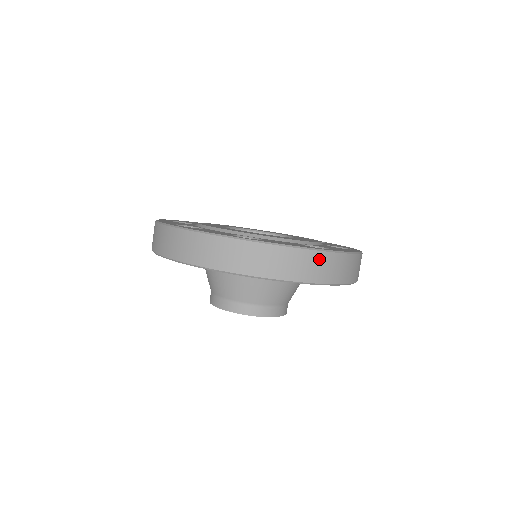
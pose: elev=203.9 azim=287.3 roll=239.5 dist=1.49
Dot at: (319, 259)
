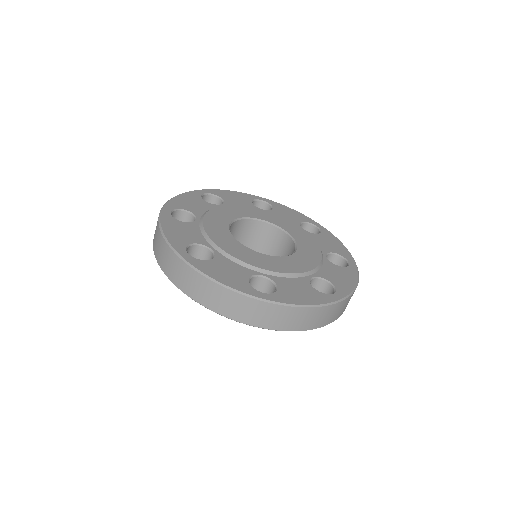
Dot at: (327, 311)
